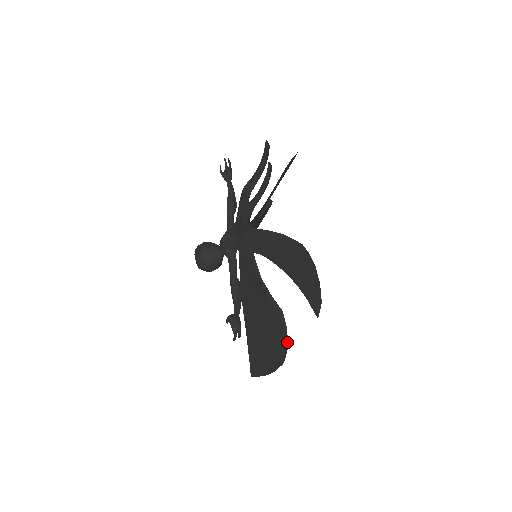
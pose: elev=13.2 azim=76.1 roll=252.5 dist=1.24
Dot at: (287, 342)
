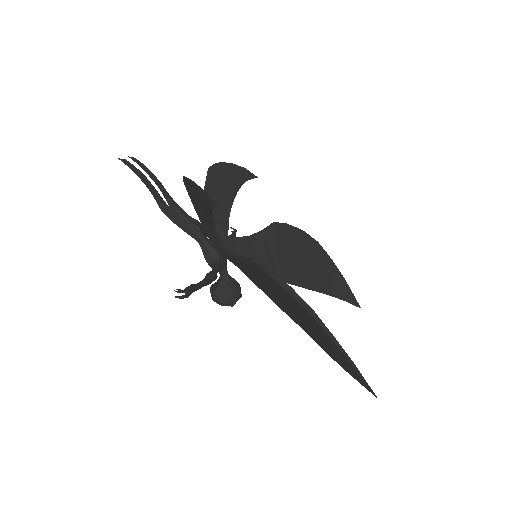
Dot at: (283, 282)
